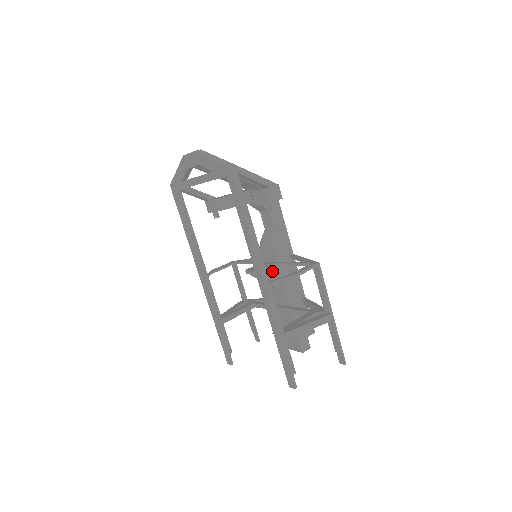
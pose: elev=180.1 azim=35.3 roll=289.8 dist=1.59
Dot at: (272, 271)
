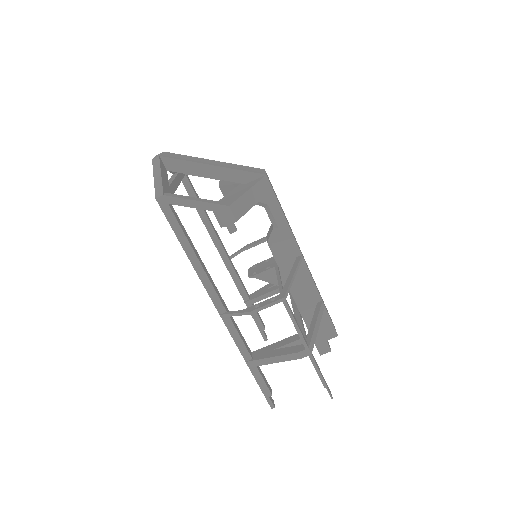
Dot at: occluded
